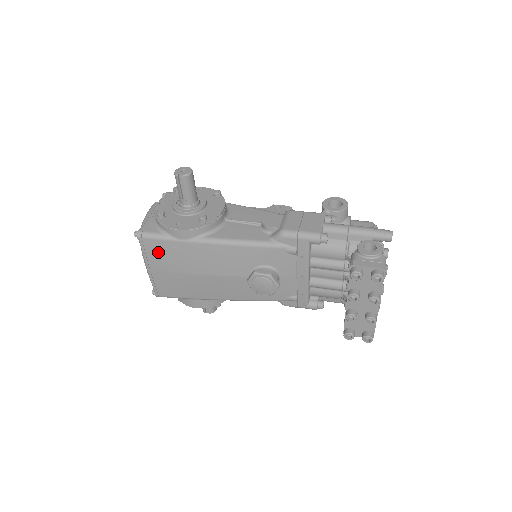
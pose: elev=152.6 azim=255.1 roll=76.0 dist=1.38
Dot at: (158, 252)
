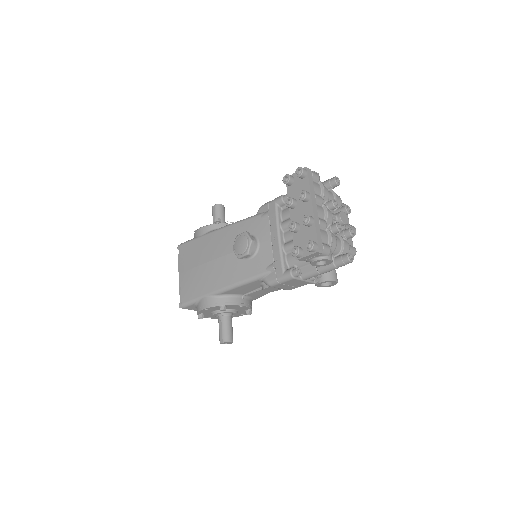
Dot at: (187, 253)
